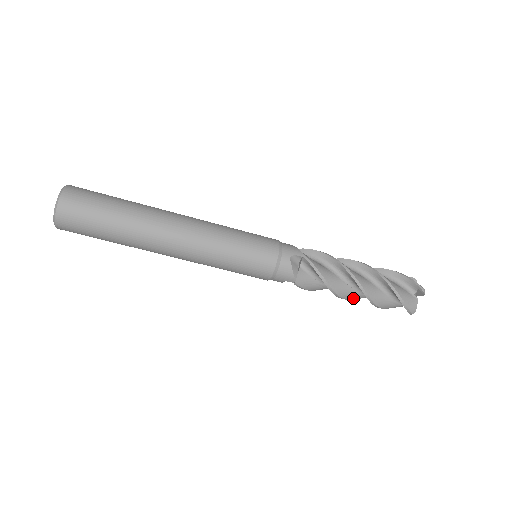
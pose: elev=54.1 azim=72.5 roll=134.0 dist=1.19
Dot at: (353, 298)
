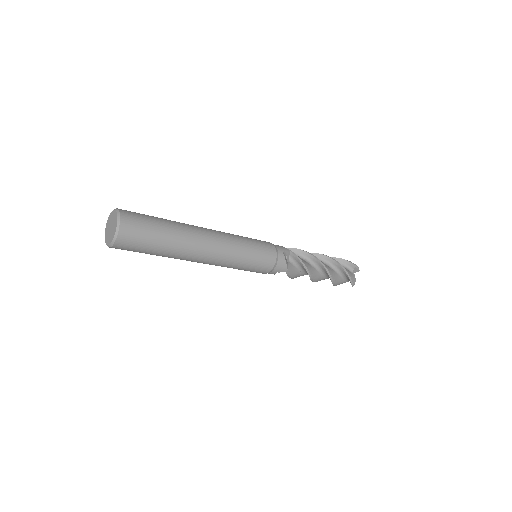
Dot at: (318, 280)
